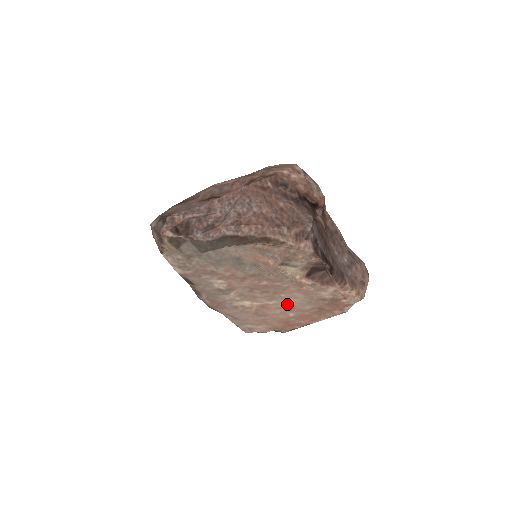
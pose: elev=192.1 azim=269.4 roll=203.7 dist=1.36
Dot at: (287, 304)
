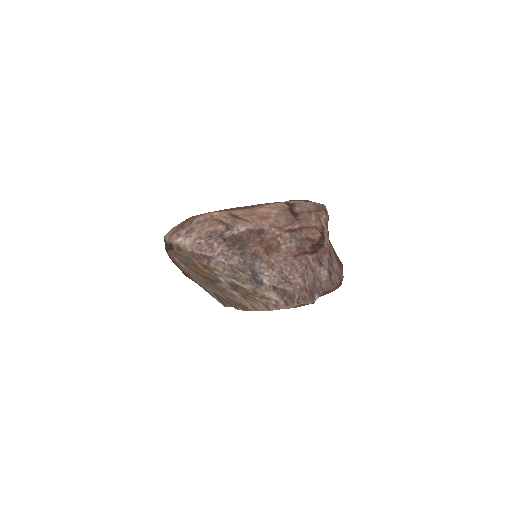
Dot at: occluded
